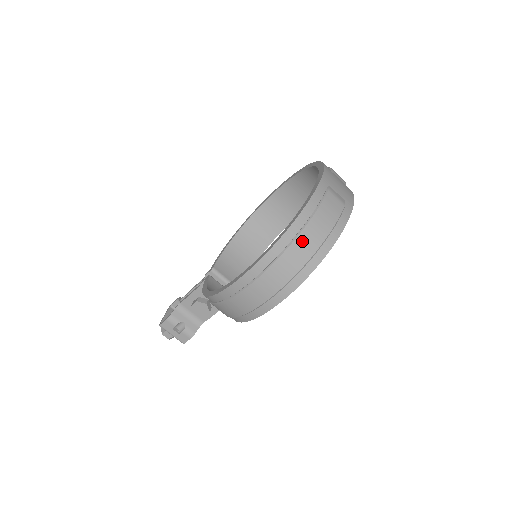
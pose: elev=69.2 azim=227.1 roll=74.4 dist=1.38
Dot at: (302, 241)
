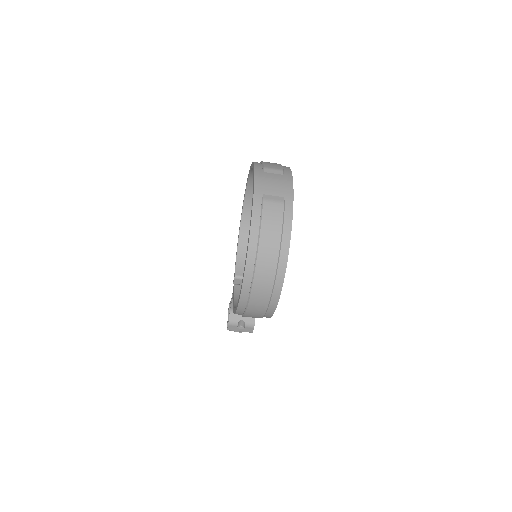
Dot at: (263, 257)
